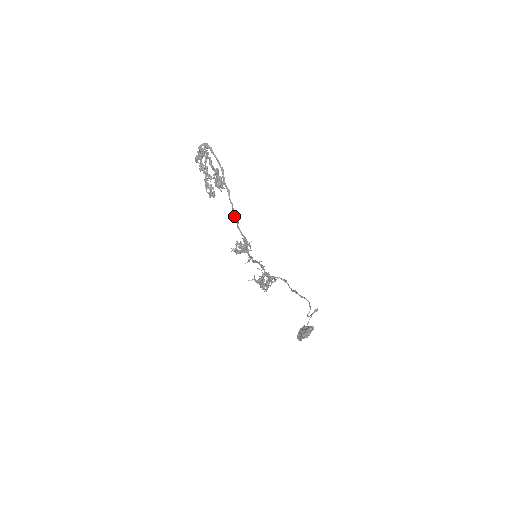
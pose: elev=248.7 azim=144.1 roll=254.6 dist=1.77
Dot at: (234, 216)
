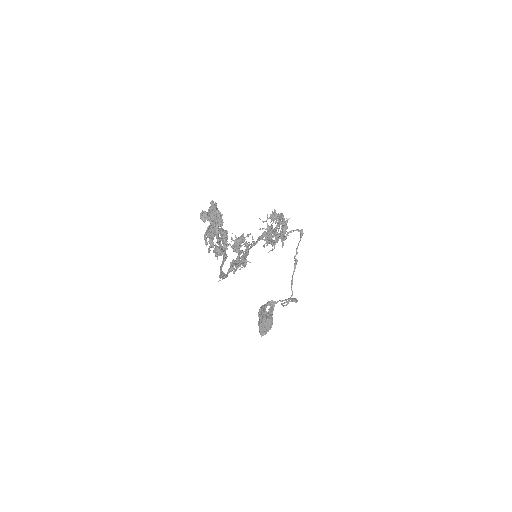
Dot at: occluded
